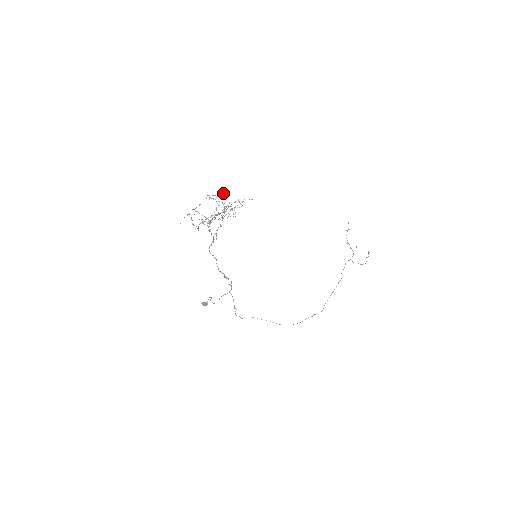
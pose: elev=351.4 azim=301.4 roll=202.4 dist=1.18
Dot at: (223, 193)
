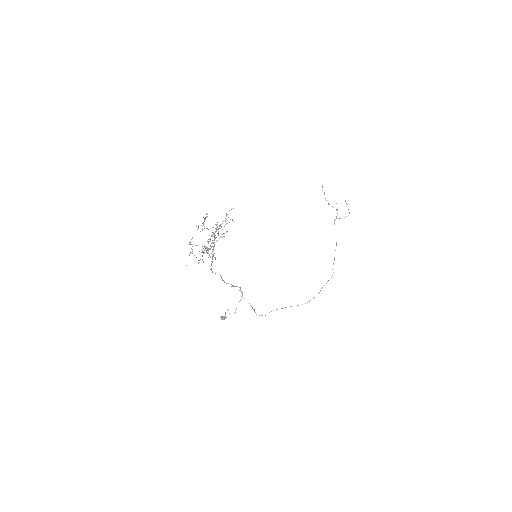
Dot at: (207, 216)
